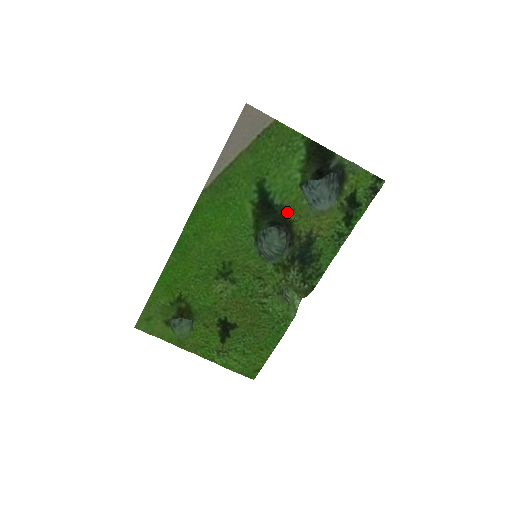
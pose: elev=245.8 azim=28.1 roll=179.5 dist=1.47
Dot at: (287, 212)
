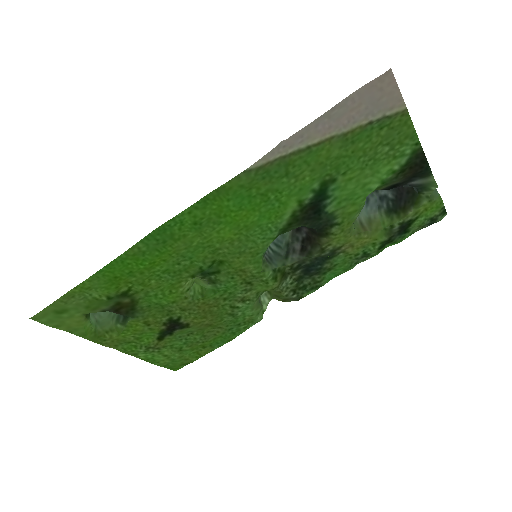
Dot at: (332, 223)
